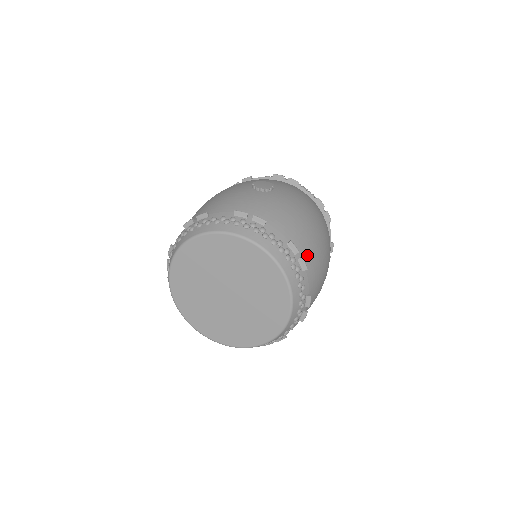
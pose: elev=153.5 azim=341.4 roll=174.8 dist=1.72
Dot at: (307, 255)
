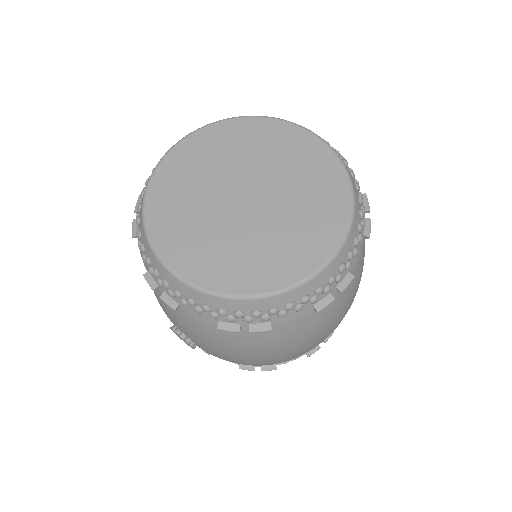
Dot at: occluded
